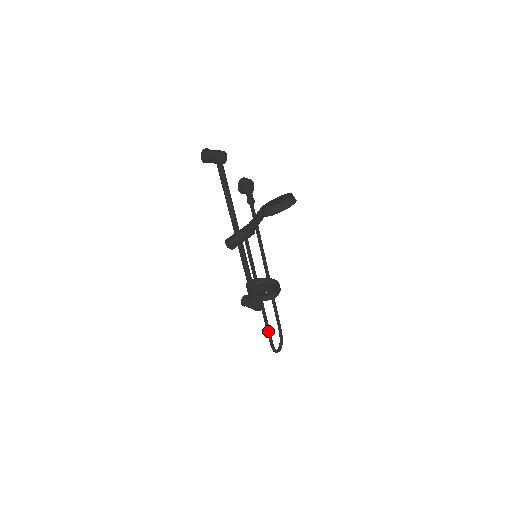
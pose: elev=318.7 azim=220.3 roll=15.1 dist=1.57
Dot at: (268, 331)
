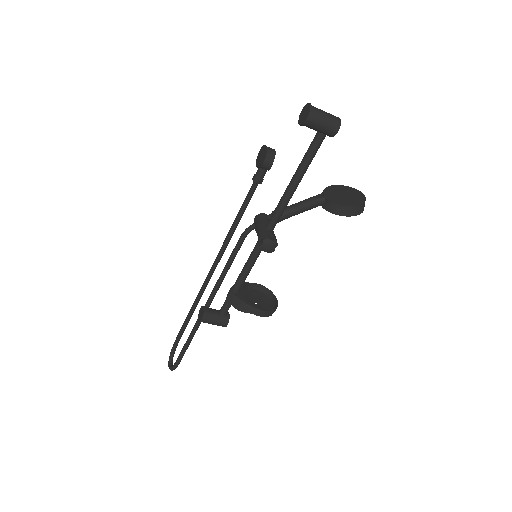
Dot at: (188, 346)
